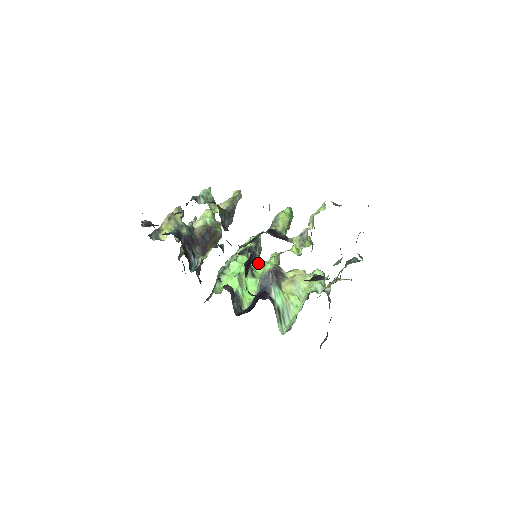
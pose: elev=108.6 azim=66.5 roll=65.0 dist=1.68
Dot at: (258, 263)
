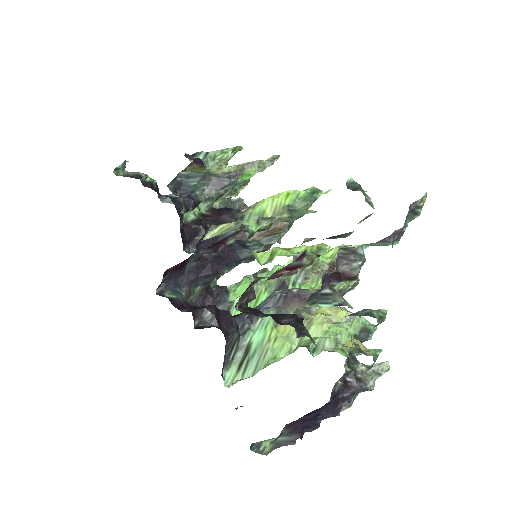
Dot at: (316, 281)
